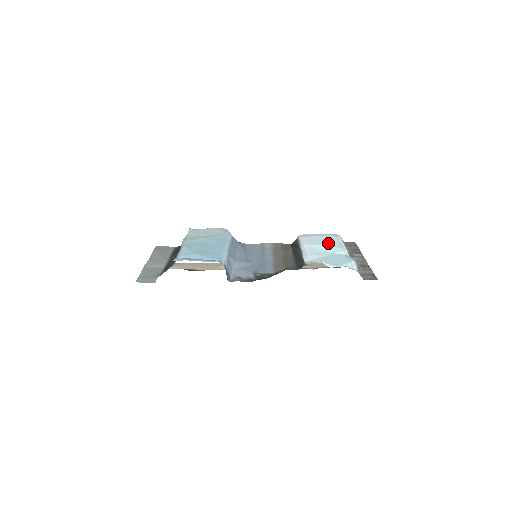
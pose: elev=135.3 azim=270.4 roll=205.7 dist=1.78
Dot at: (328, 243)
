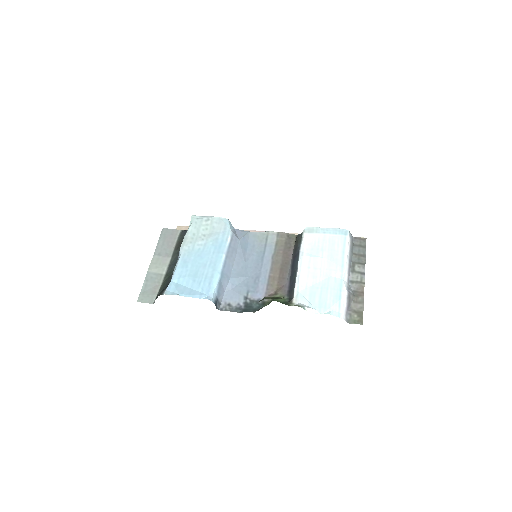
Dot at: (330, 253)
